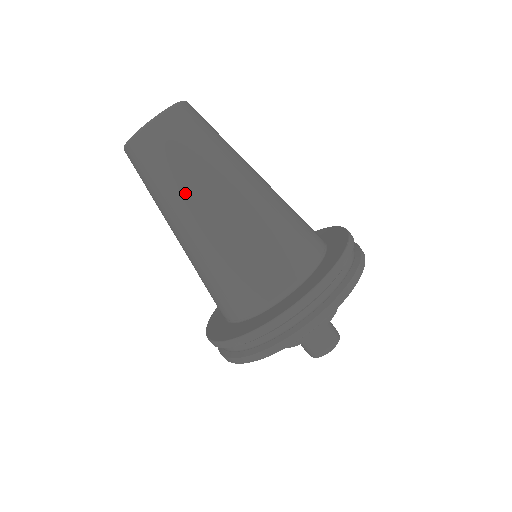
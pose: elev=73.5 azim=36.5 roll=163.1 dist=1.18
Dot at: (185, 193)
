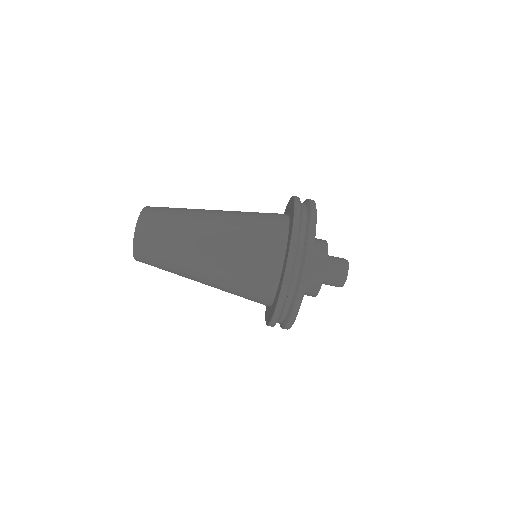
Dot at: (182, 259)
